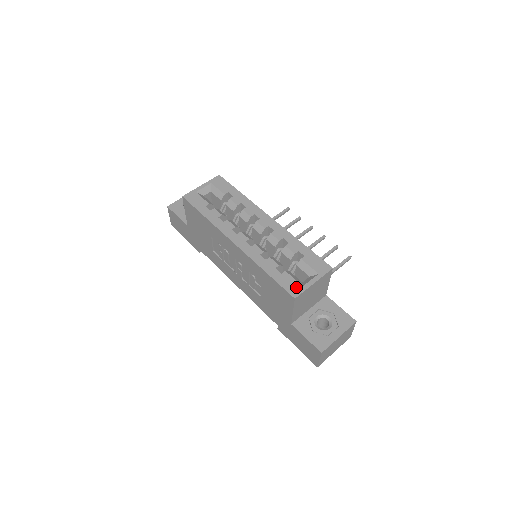
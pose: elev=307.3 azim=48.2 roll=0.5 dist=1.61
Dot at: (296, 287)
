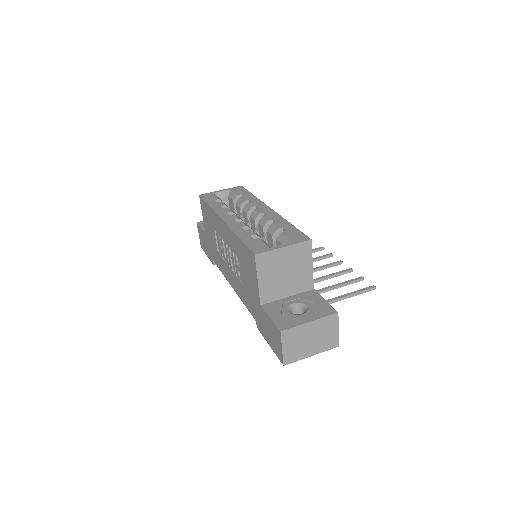
Dot at: (262, 248)
